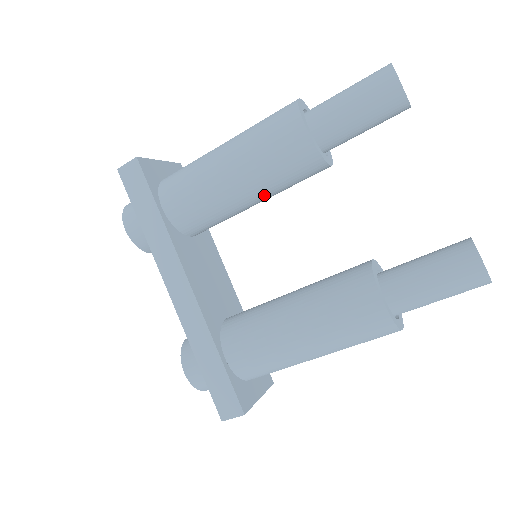
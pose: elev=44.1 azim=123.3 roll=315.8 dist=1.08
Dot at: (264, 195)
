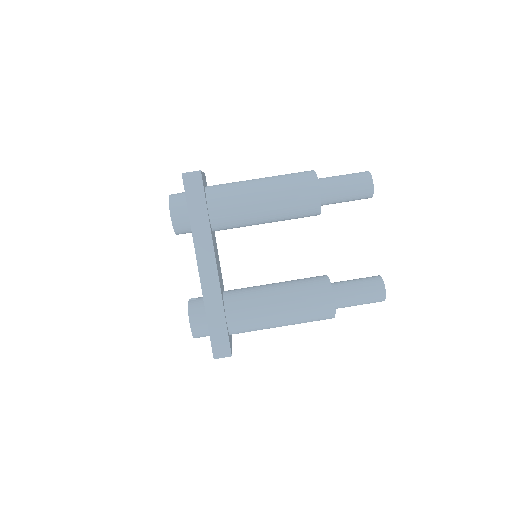
Dot at: (276, 221)
